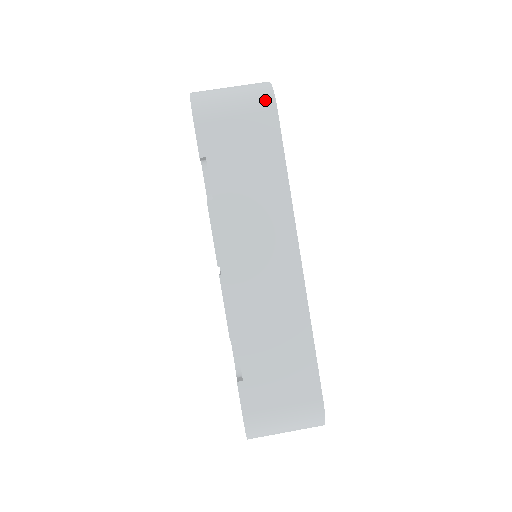
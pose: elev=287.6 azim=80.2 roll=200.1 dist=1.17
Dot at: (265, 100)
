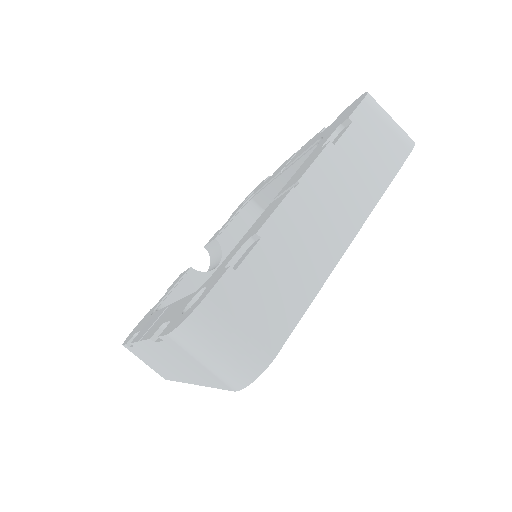
Dot at: (409, 140)
